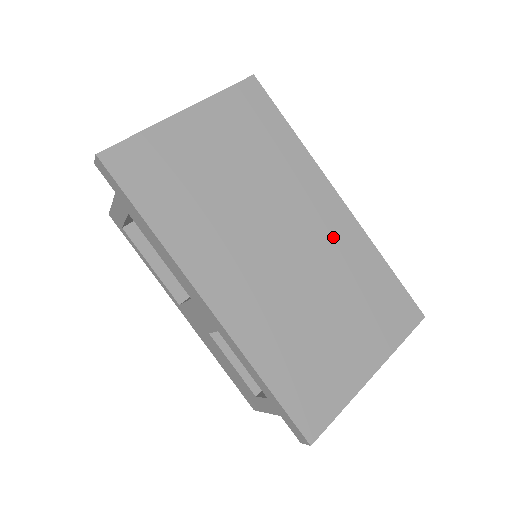
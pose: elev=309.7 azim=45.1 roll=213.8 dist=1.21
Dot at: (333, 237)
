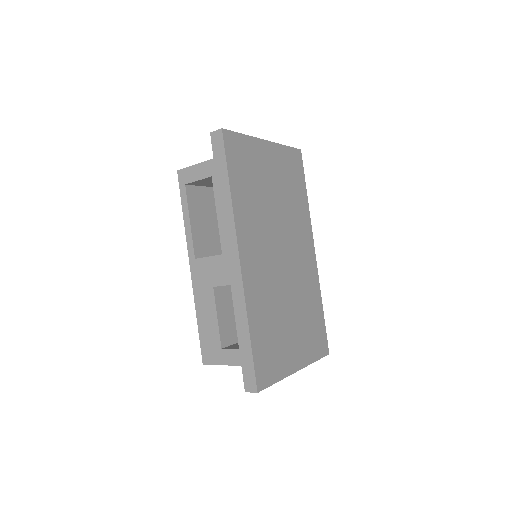
Dot at: (305, 271)
